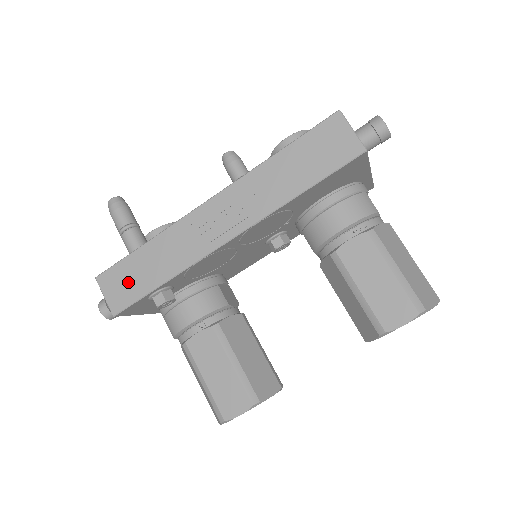
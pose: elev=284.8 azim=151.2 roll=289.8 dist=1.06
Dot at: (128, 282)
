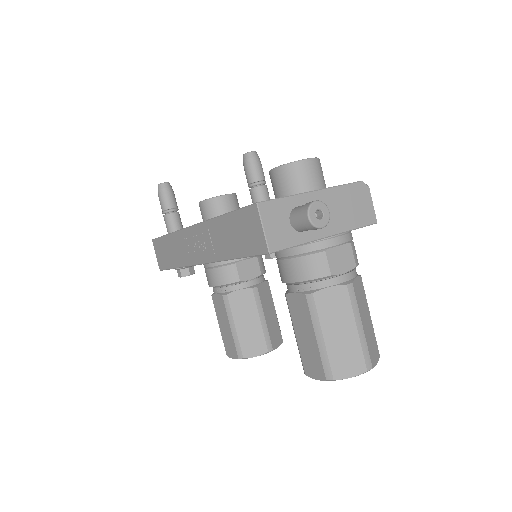
Dot at: (163, 254)
